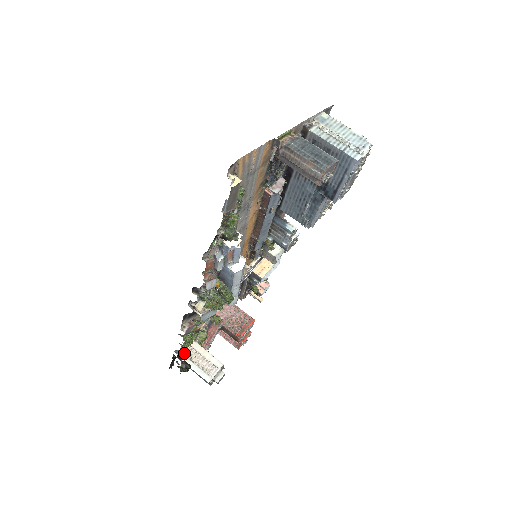
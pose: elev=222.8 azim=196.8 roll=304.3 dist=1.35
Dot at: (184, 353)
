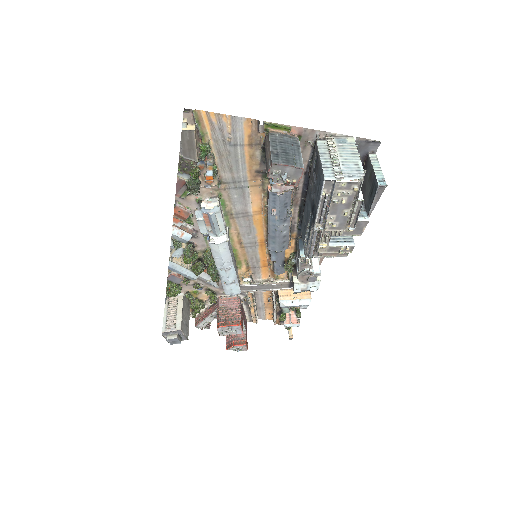
Dot at: (169, 301)
